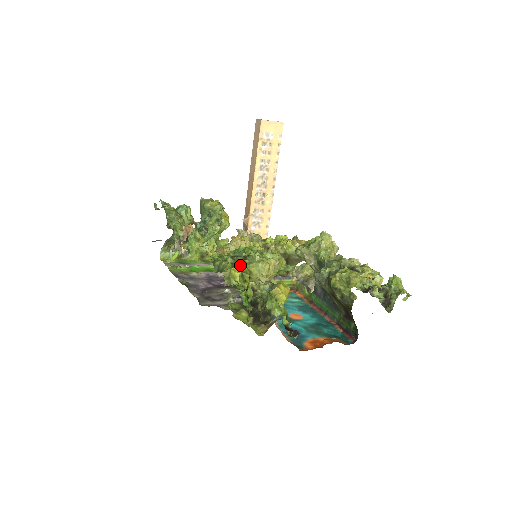
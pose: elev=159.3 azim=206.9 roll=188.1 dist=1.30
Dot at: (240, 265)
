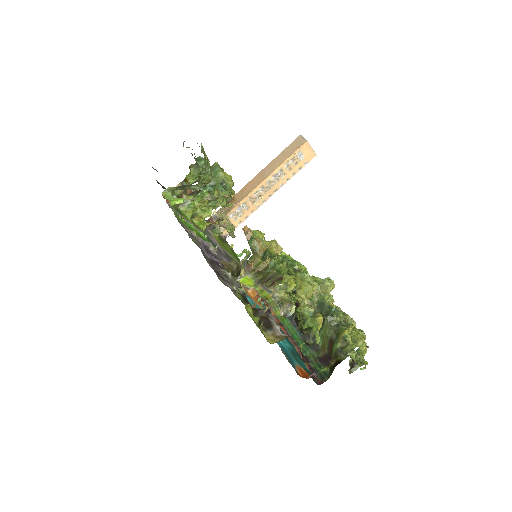
Dot at: (295, 276)
